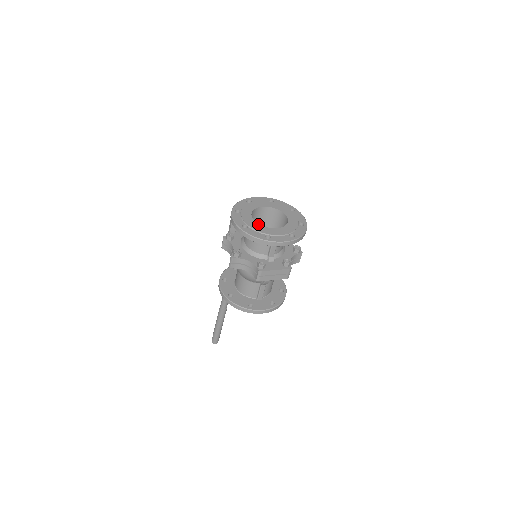
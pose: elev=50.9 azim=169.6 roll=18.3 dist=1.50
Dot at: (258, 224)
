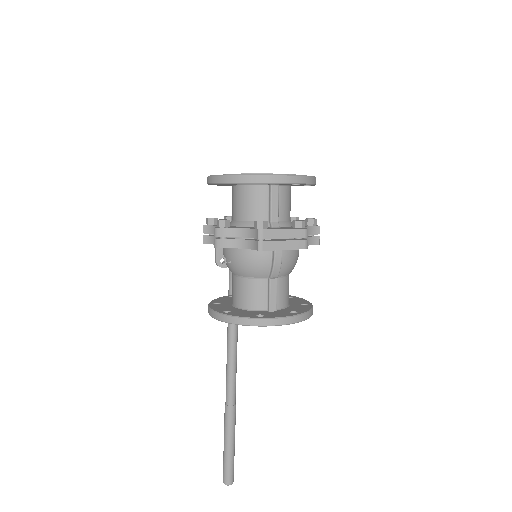
Dot at: occluded
